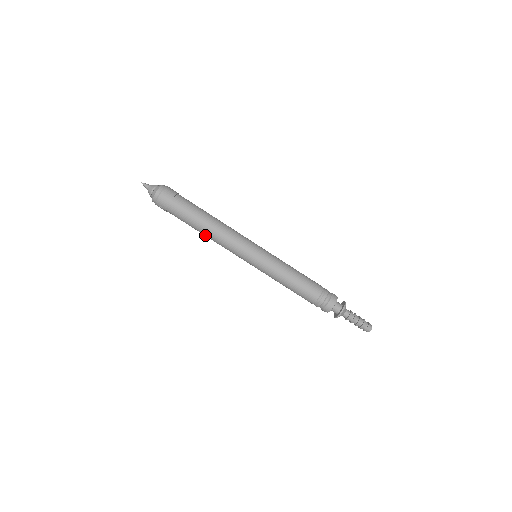
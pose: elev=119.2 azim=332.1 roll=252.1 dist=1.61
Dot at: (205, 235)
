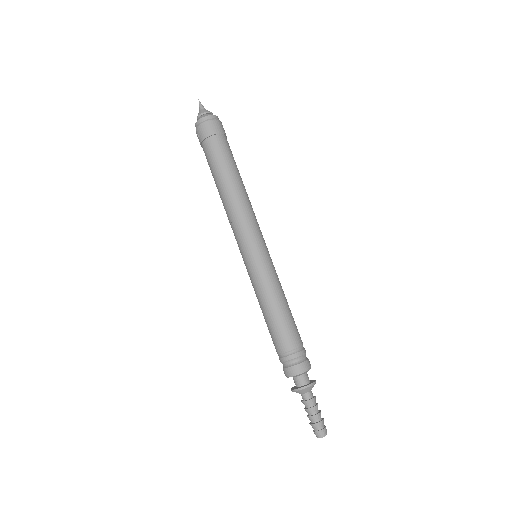
Dot at: (220, 195)
